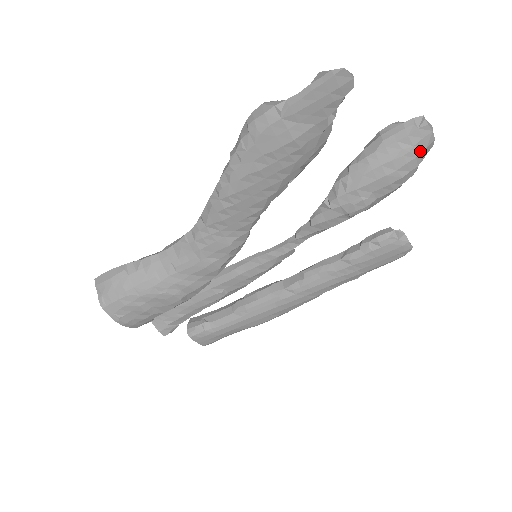
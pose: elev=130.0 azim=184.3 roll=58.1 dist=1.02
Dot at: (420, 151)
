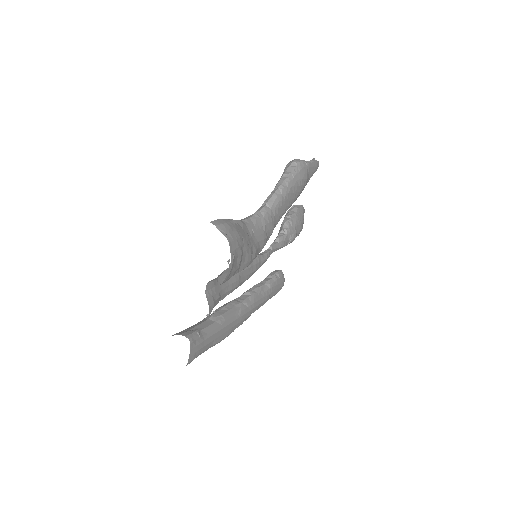
Dot at: occluded
